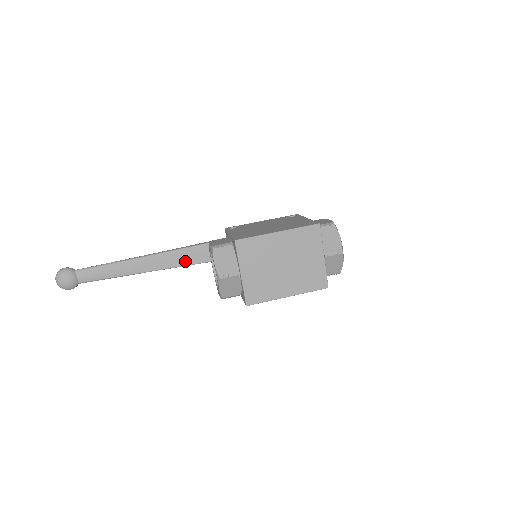
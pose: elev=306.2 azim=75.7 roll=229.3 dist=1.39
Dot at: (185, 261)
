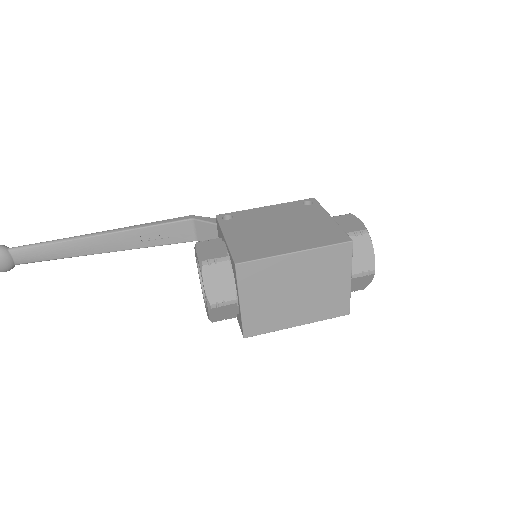
Dot at: (159, 240)
